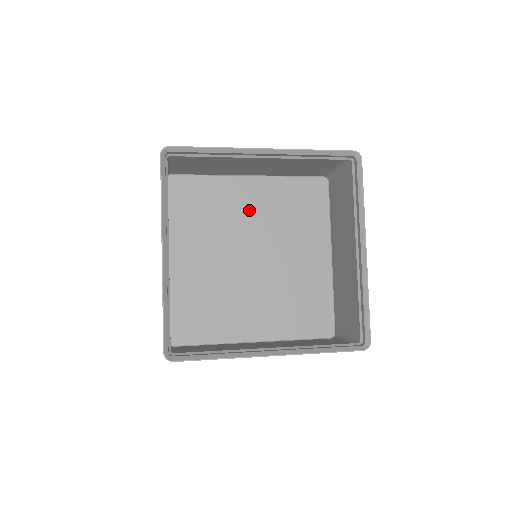
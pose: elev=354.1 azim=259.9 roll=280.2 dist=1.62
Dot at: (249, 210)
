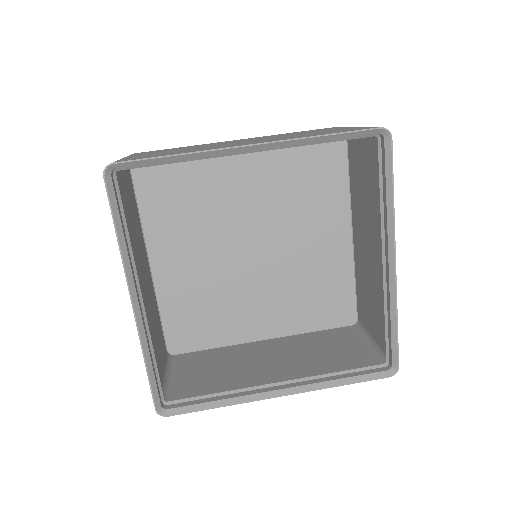
Dot at: (243, 189)
